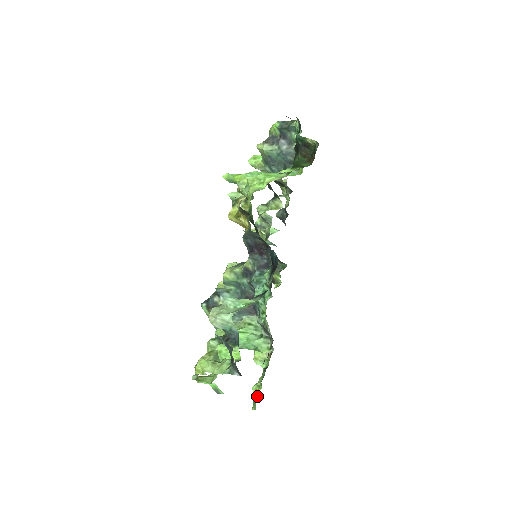
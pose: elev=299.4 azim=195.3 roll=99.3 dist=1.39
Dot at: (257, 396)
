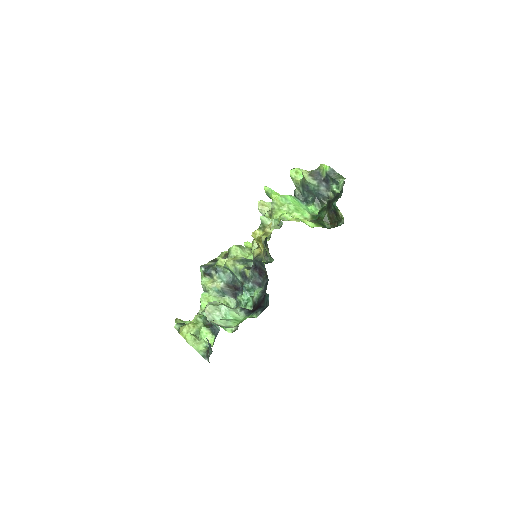
Dot at: occluded
